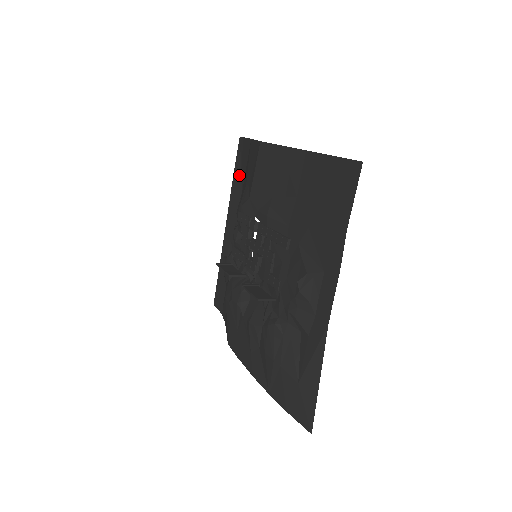
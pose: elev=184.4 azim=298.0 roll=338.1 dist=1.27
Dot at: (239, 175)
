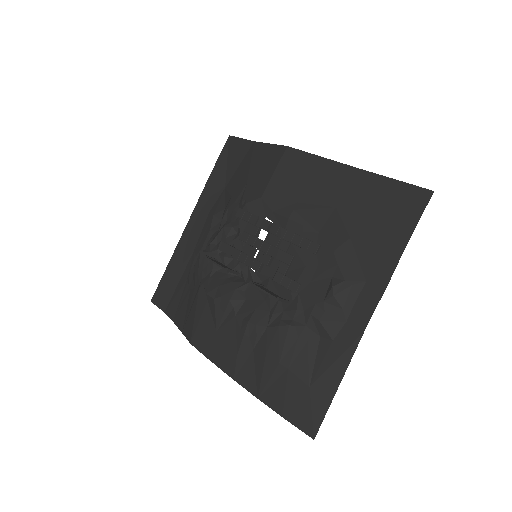
Dot at: (222, 173)
